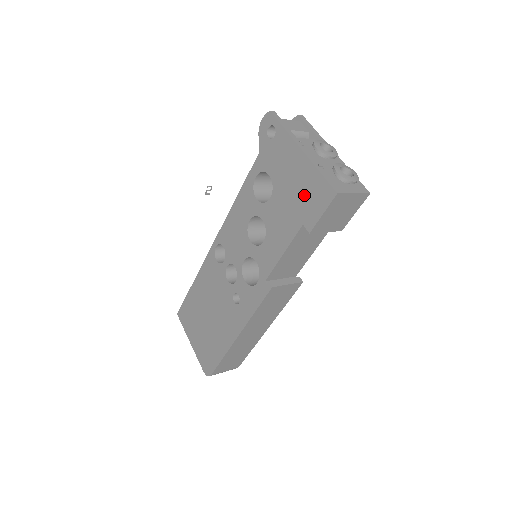
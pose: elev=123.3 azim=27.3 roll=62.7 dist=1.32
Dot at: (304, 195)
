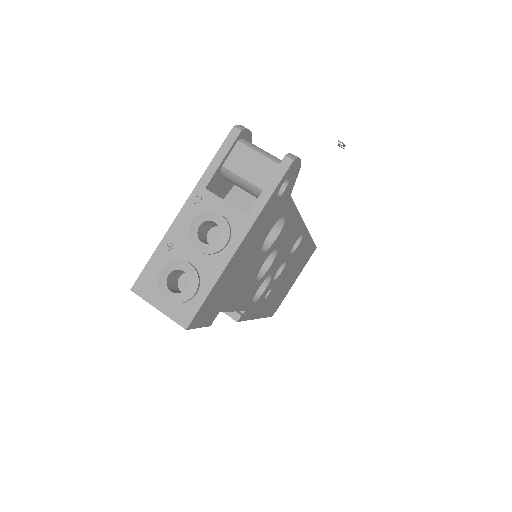
Dot at: occluded
